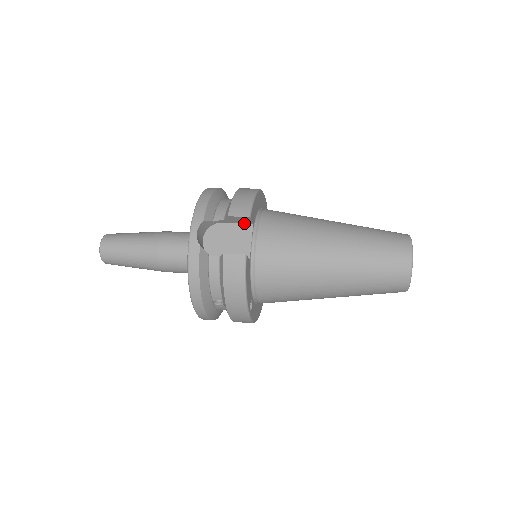
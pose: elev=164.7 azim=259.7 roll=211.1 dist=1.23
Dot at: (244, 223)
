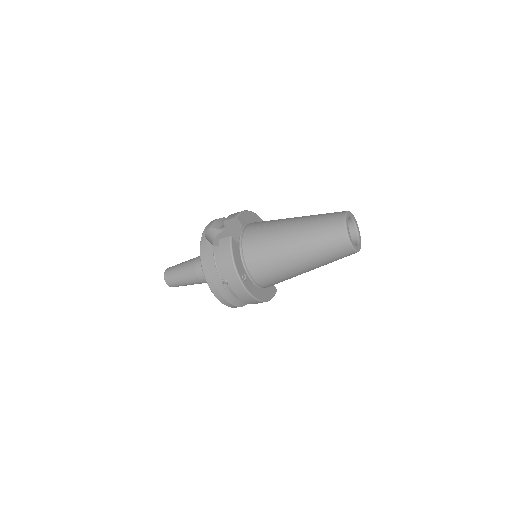
Dot at: (237, 226)
